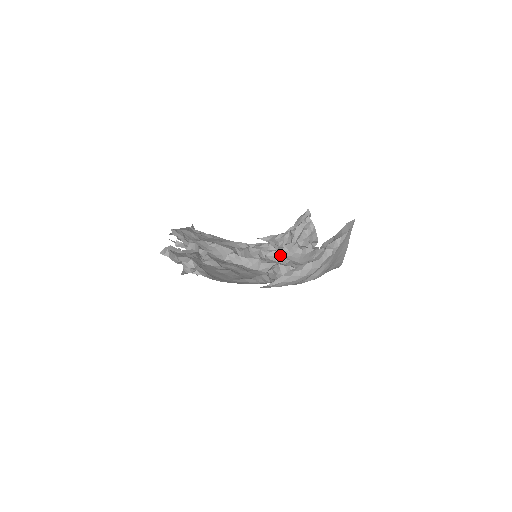
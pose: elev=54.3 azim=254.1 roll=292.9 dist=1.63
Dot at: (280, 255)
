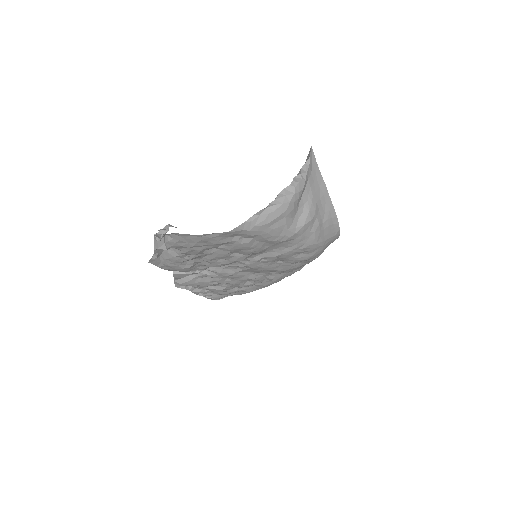
Dot at: occluded
